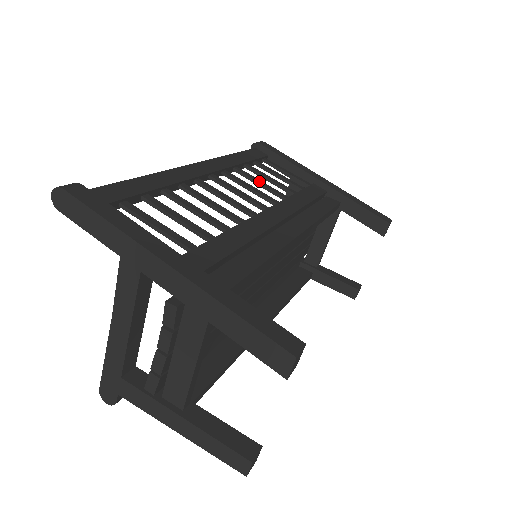
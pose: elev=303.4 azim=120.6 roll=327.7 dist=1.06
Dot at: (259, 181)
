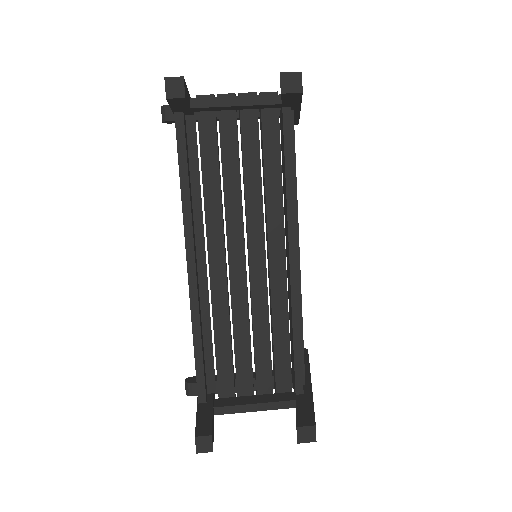
Dot at: occluded
